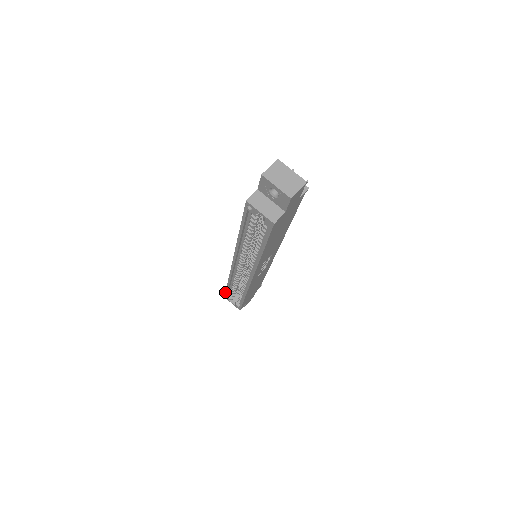
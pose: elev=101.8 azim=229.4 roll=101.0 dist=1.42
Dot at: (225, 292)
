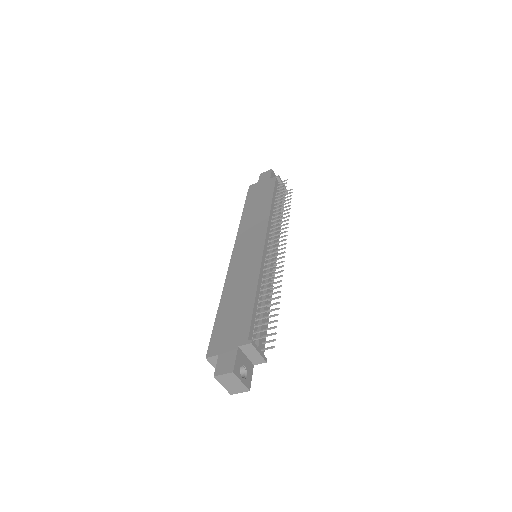
Dot at: (247, 195)
